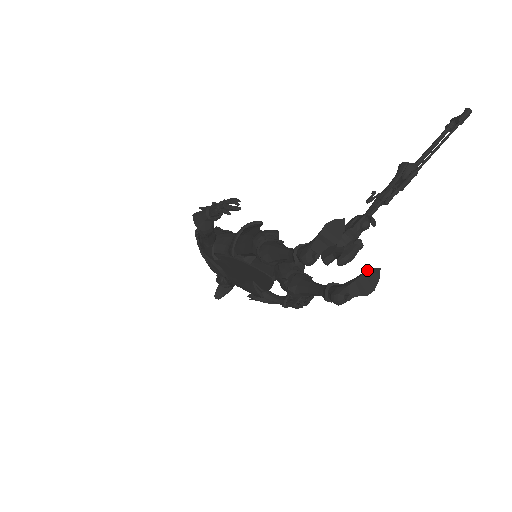
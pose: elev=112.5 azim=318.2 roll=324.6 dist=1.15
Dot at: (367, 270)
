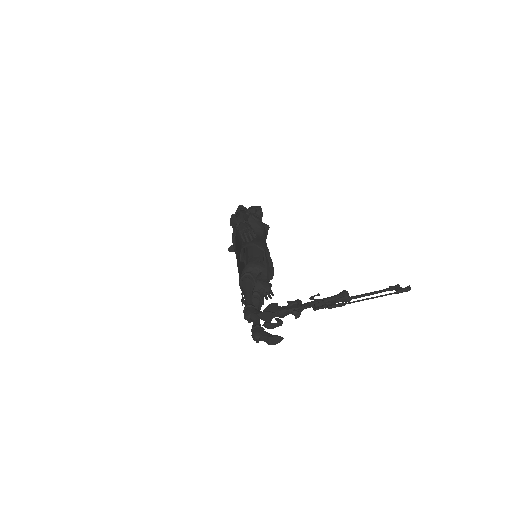
Dot at: (276, 336)
